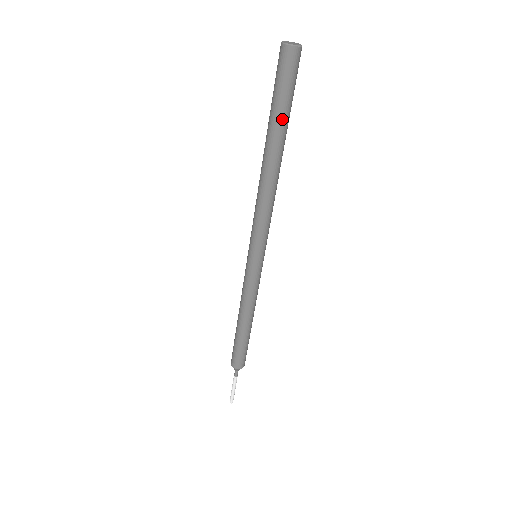
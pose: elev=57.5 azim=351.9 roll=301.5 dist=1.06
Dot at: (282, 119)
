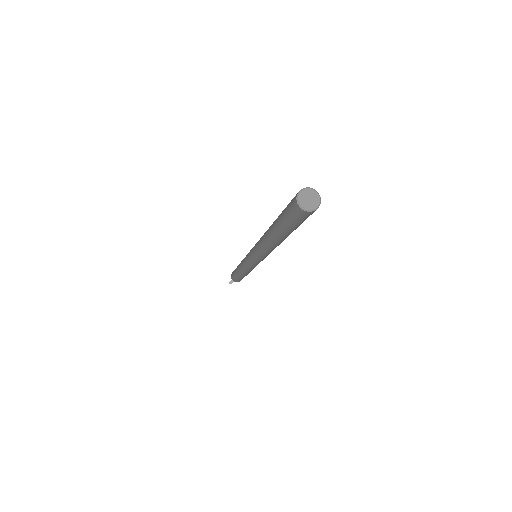
Dot at: (283, 230)
